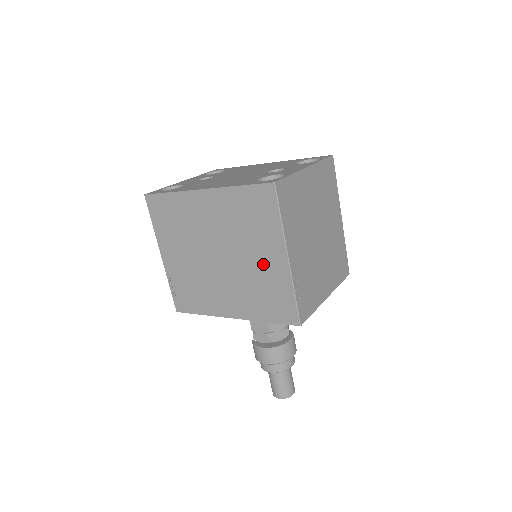
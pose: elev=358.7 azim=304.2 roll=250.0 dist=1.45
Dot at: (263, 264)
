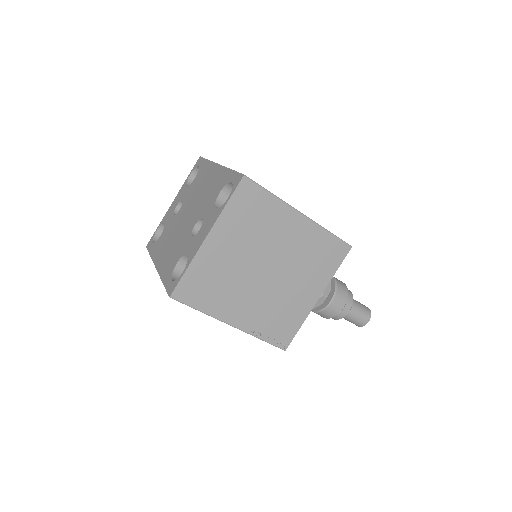
Dot at: occluded
